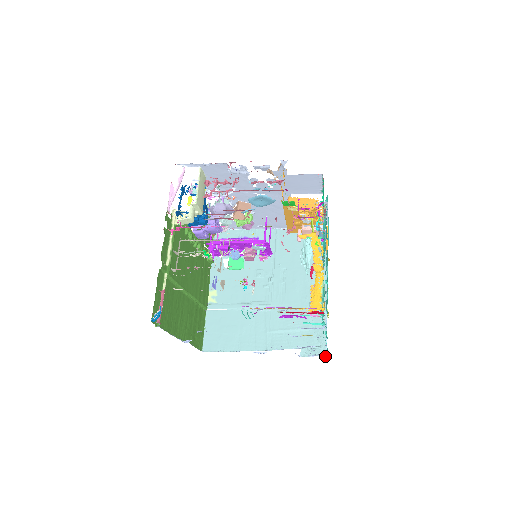
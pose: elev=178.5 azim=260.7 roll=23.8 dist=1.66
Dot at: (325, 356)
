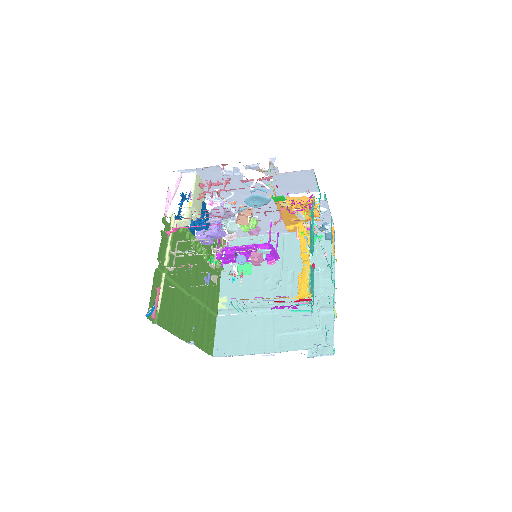
Dot at: (332, 355)
